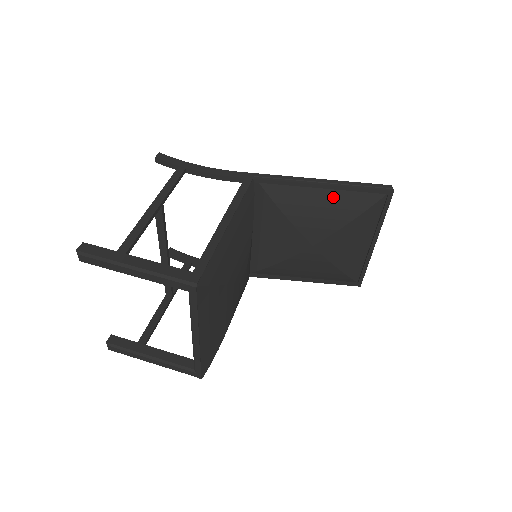
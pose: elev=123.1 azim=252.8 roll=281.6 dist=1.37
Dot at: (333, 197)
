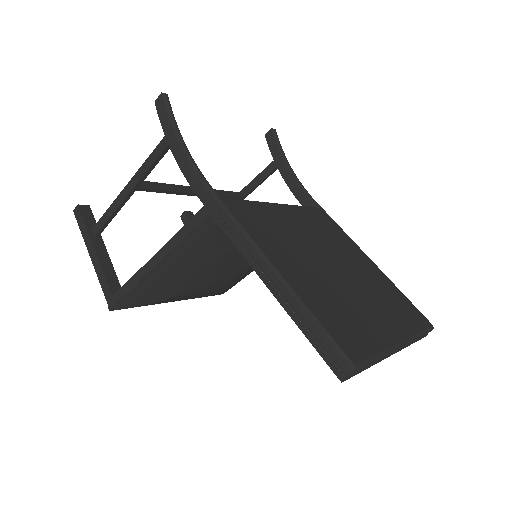
Dot at: occluded
